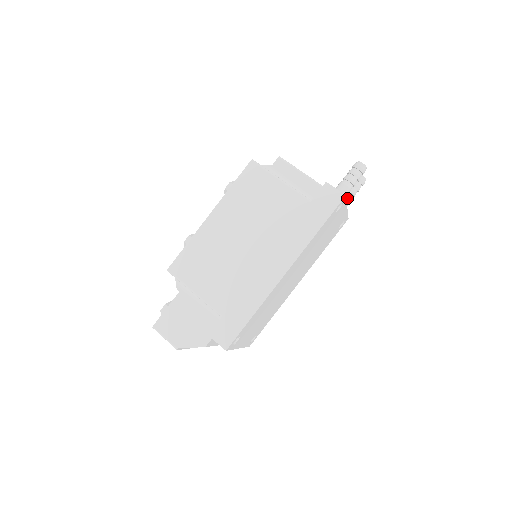
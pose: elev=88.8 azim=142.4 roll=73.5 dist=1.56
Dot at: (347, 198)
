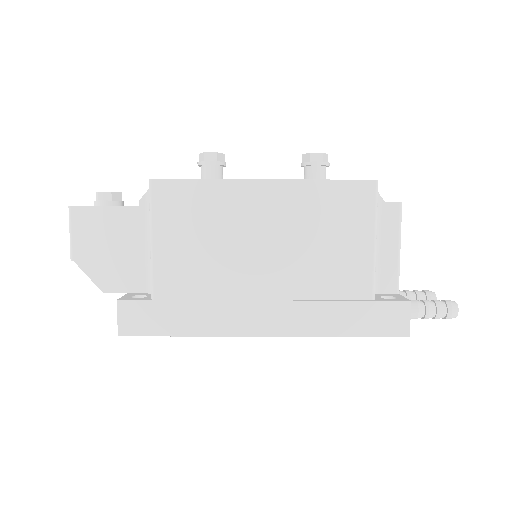
Dot at: occluded
